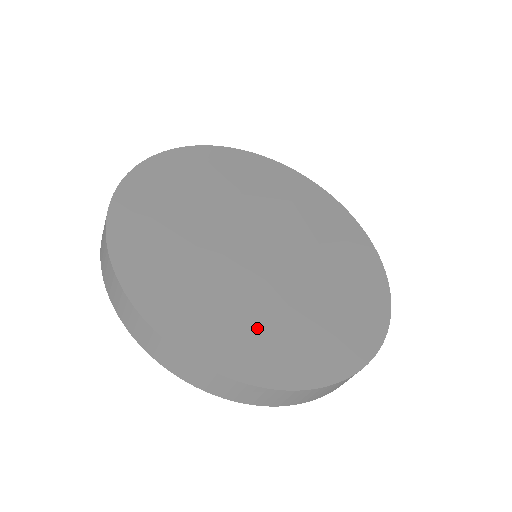
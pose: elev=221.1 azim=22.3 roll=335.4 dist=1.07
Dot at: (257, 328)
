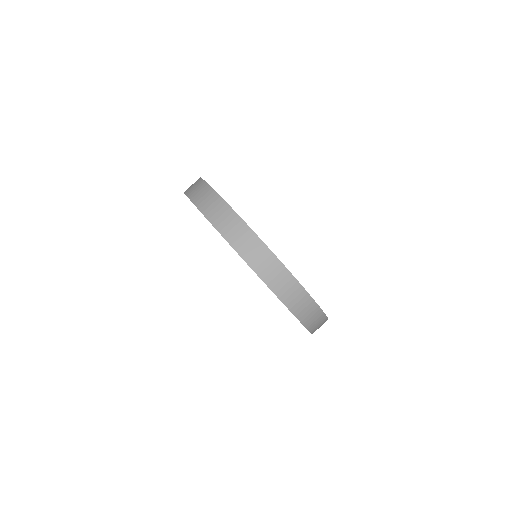
Dot at: occluded
